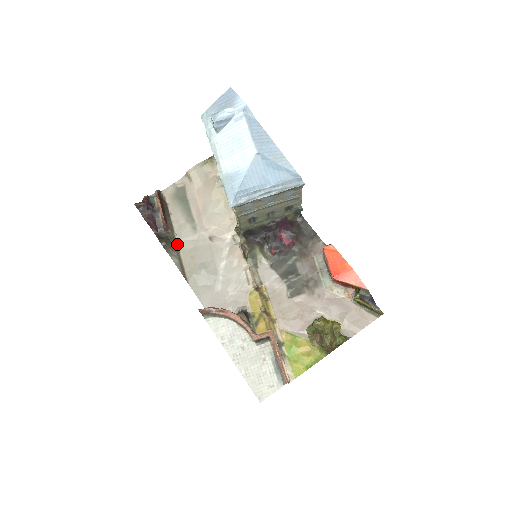
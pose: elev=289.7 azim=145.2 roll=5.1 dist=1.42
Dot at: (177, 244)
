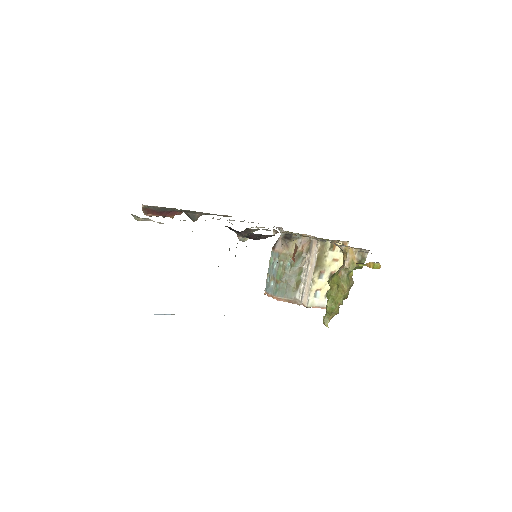
Dot at: (199, 212)
